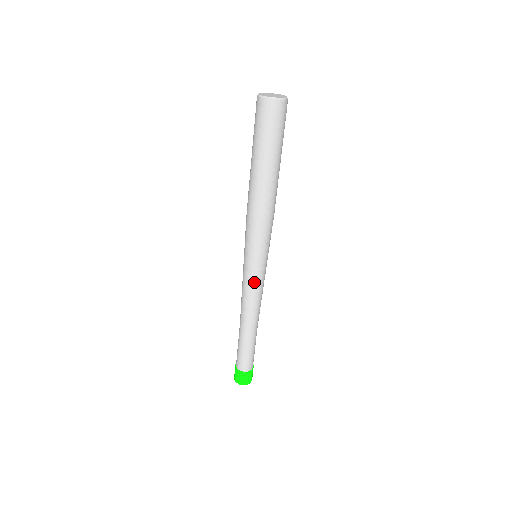
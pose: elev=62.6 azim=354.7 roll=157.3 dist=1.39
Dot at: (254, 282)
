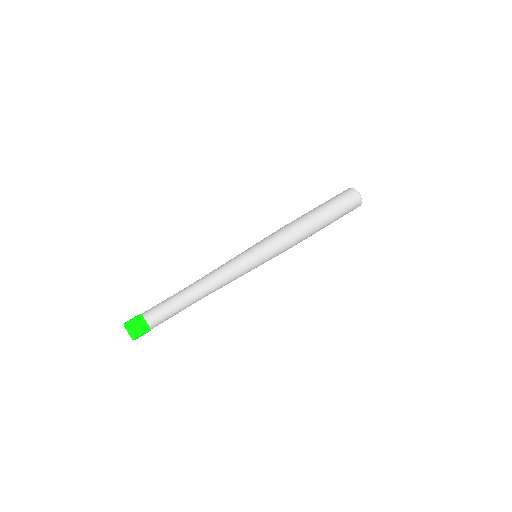
Dot at: (243, 268)
